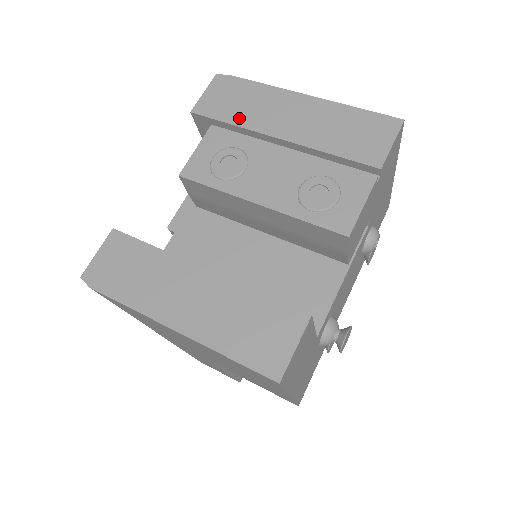
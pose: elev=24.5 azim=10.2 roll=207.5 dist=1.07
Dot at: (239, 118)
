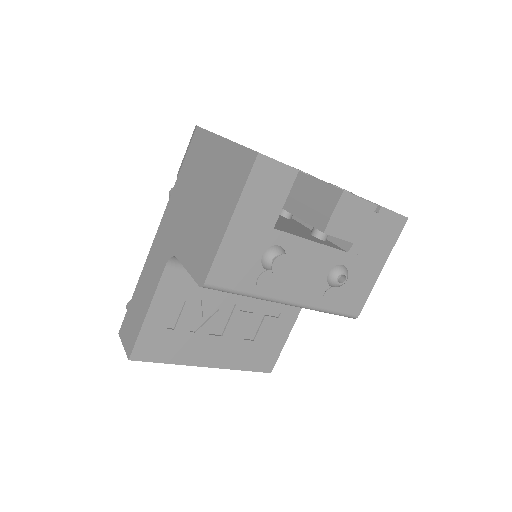
Dot at: occluded
